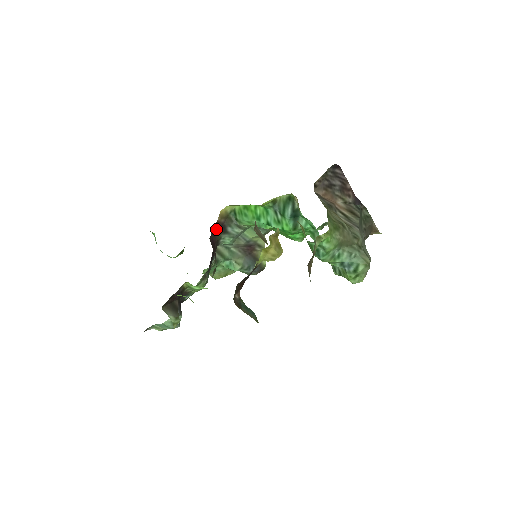
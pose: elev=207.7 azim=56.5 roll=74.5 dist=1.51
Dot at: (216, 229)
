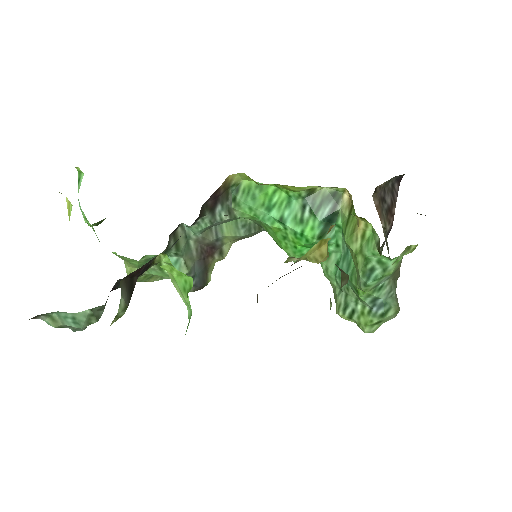
Dot at: (208, 199)
